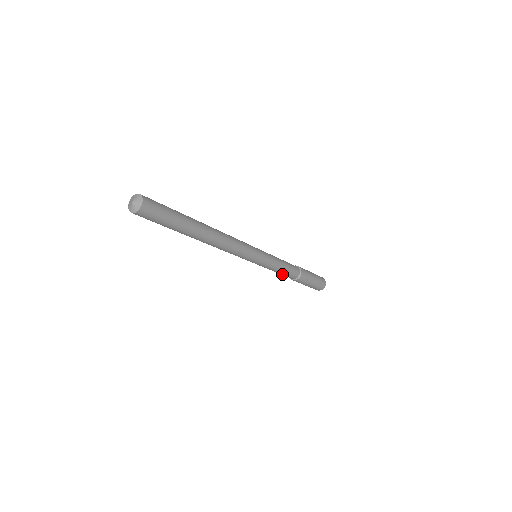
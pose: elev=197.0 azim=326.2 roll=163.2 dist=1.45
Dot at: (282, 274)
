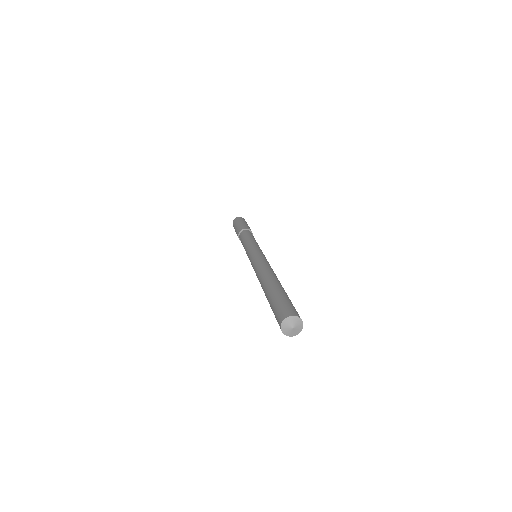
Dot at: occluded
